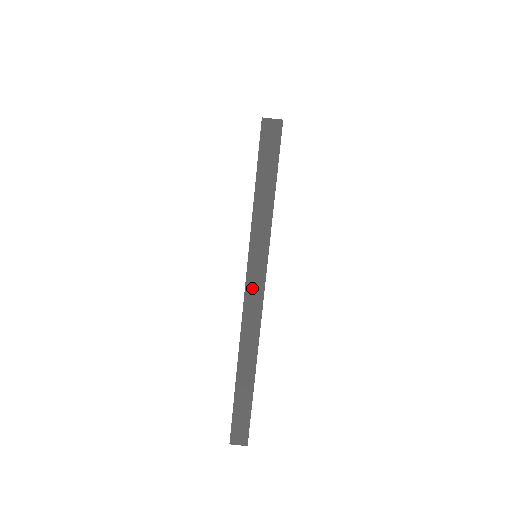
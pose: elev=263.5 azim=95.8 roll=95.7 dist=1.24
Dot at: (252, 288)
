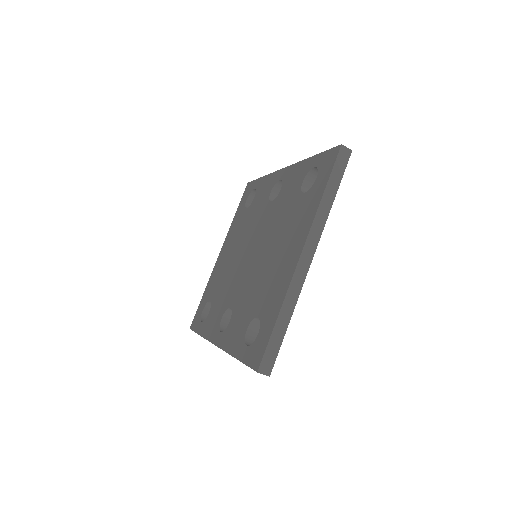
Dot at: (307, 251)
